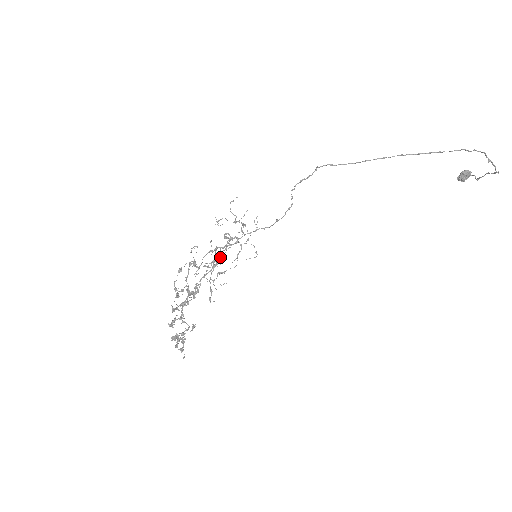
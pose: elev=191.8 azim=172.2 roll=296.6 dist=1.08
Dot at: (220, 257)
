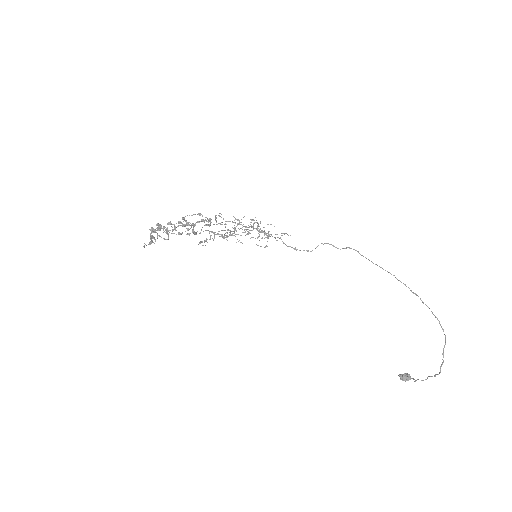
Dot at: occluded
